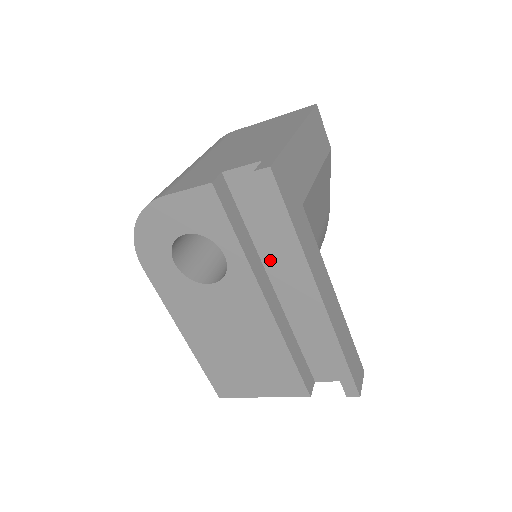
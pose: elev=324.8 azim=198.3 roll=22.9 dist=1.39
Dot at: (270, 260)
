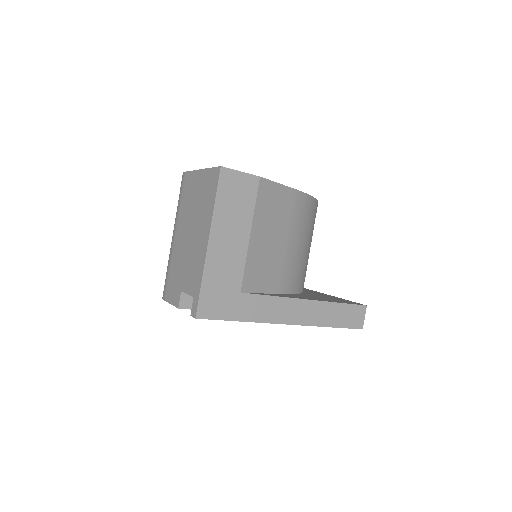
Dot at: occluded
